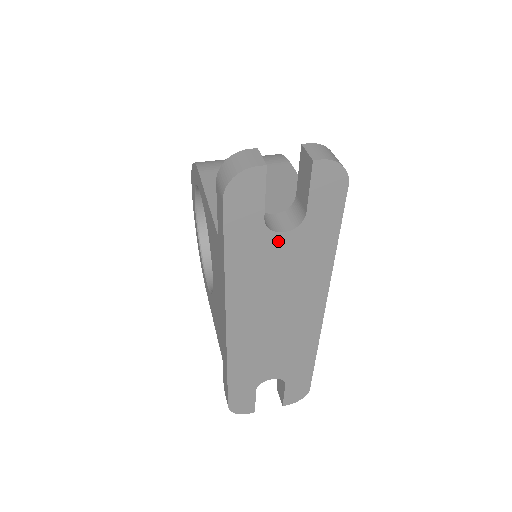
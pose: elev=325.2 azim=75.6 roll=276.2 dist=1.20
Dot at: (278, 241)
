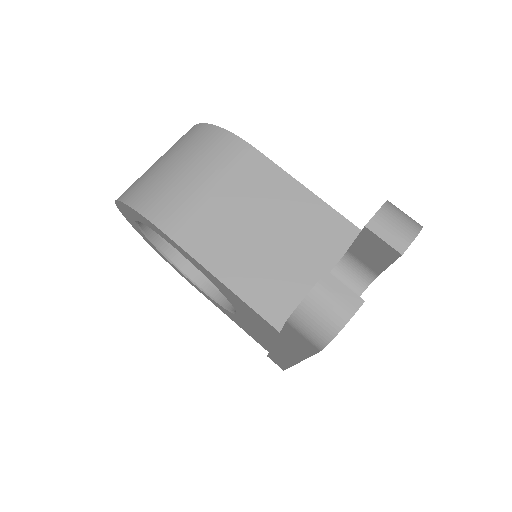
Dot at: occluded
